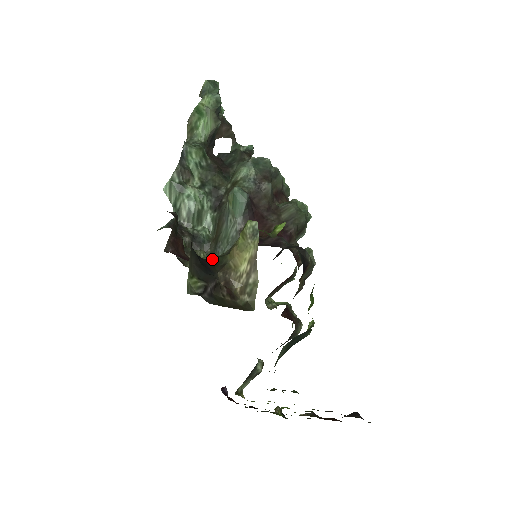
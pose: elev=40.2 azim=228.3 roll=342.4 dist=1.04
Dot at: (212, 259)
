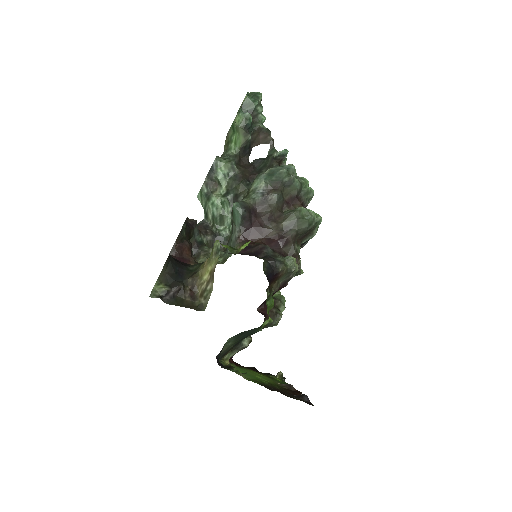
Dot at: (194, 265)
